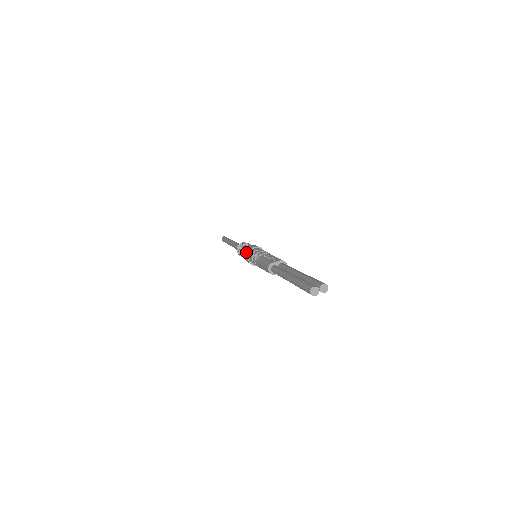
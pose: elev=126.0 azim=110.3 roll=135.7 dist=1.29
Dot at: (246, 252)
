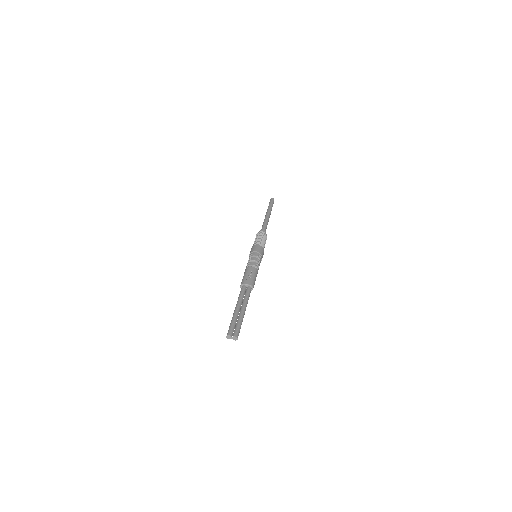
Dot at: (251, 250)
